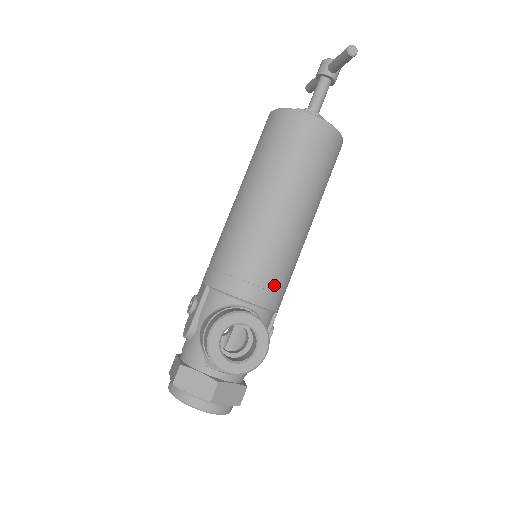
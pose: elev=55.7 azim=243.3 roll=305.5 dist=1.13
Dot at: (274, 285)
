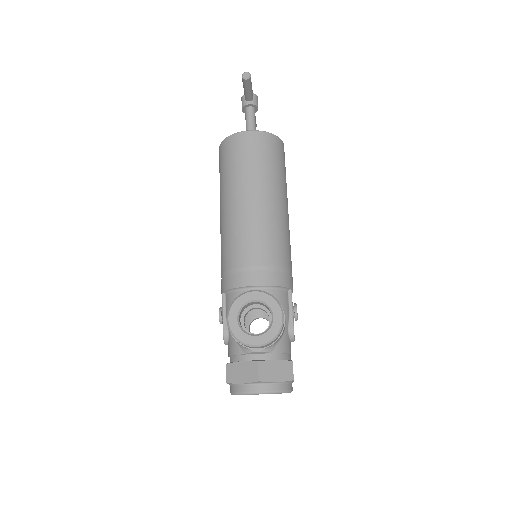
Dot at: (270, 264)
